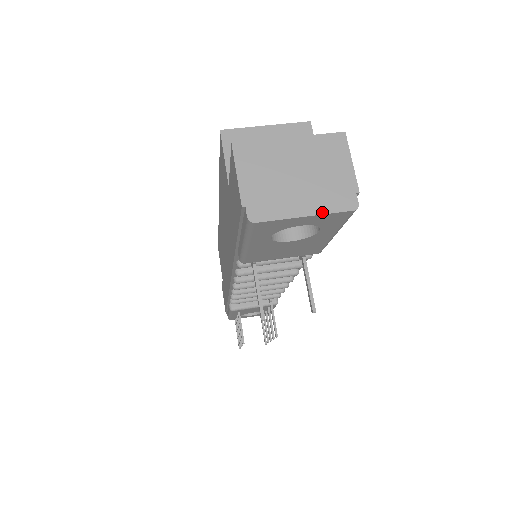
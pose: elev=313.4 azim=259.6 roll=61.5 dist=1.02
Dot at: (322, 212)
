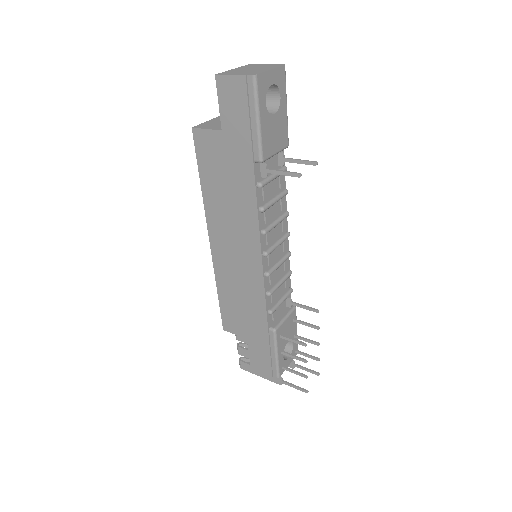
Dot at: (275, 68)
